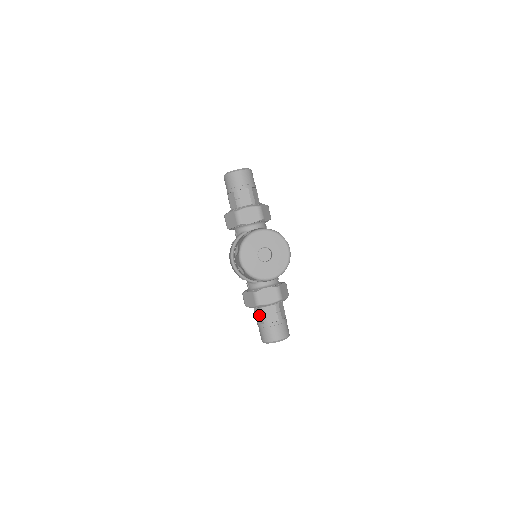
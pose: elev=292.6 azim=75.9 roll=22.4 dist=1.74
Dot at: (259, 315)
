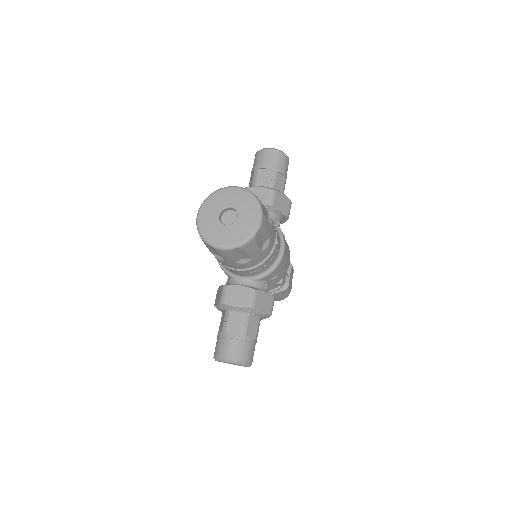
Dot at: (222, 320)
